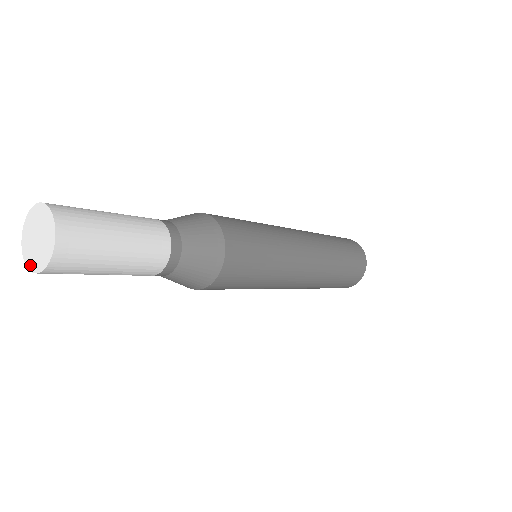
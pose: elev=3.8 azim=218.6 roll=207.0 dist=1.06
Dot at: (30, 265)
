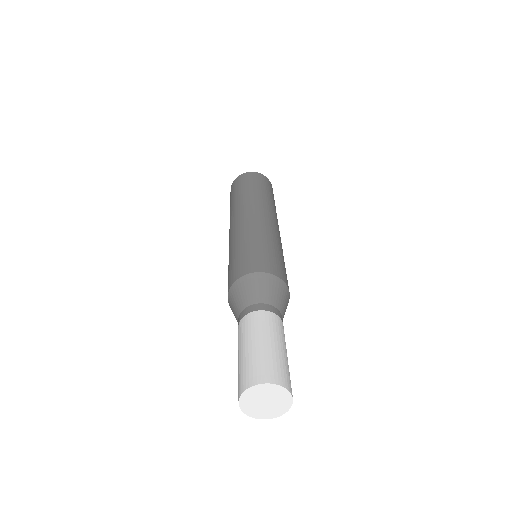
Dot at: (262, 417)
